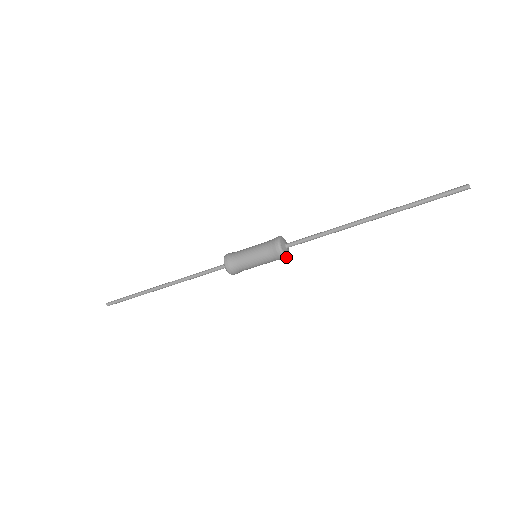
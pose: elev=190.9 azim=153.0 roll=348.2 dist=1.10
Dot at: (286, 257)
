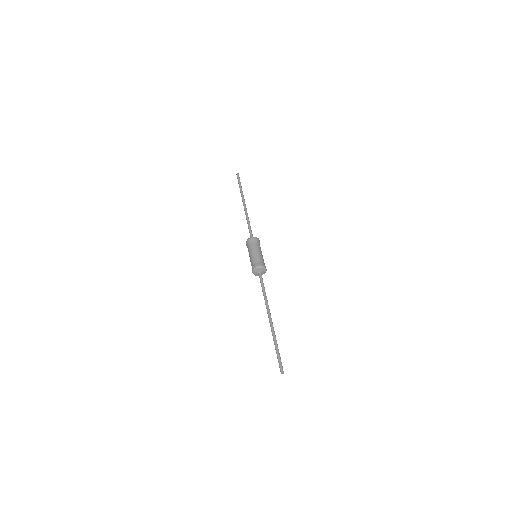
Dot at: (258, 275)
